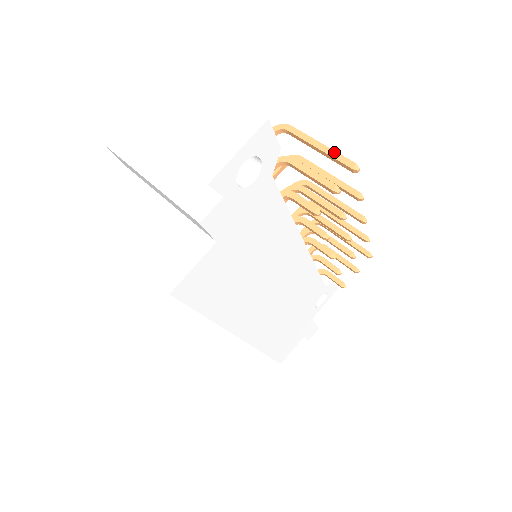
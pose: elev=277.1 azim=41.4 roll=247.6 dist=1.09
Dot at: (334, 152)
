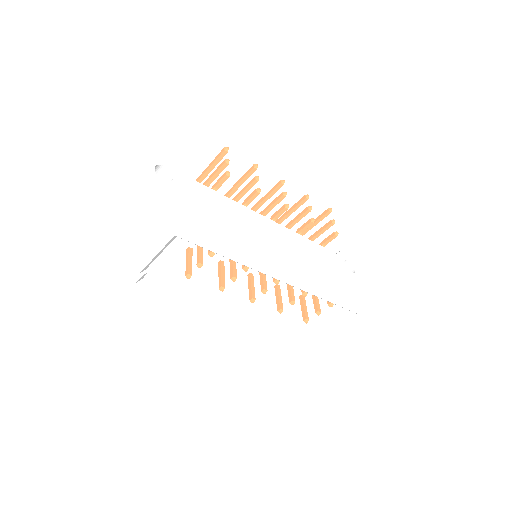
Dot at: (214, 159)
